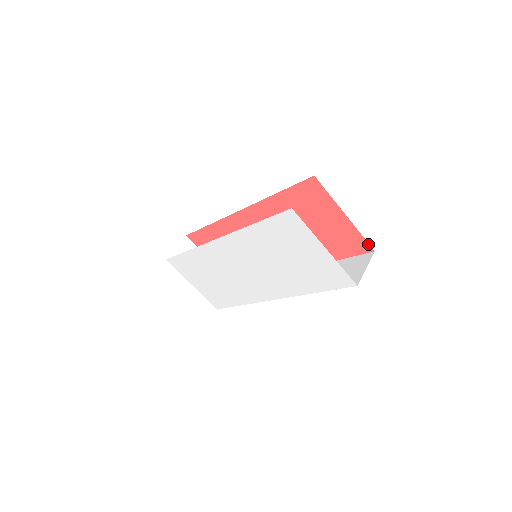
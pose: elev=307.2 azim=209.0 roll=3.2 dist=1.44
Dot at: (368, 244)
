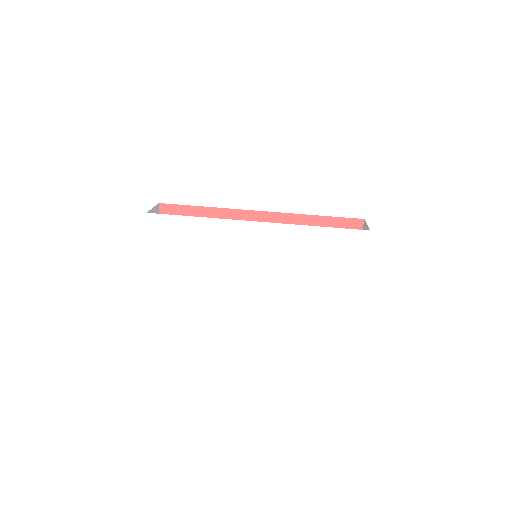
Dot at: occluded
